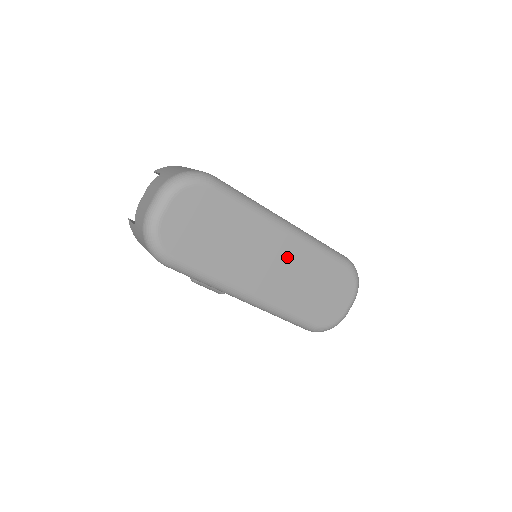
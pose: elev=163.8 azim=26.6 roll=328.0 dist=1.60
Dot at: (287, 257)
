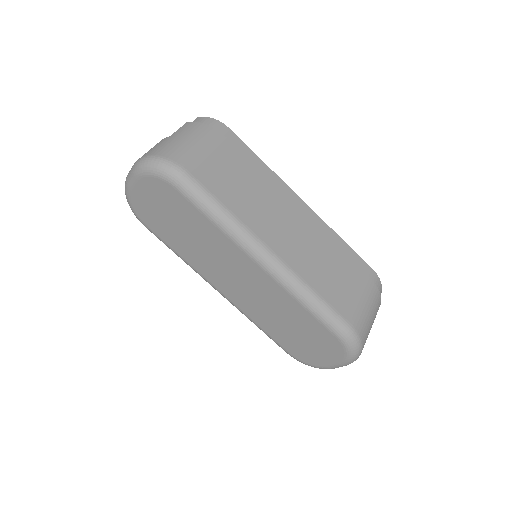
Dot at: (258, 285)
